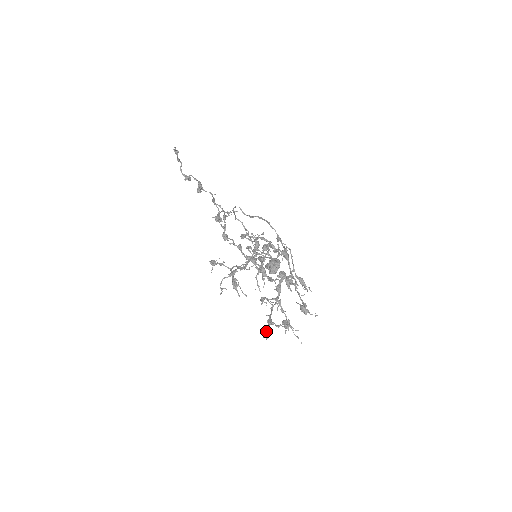
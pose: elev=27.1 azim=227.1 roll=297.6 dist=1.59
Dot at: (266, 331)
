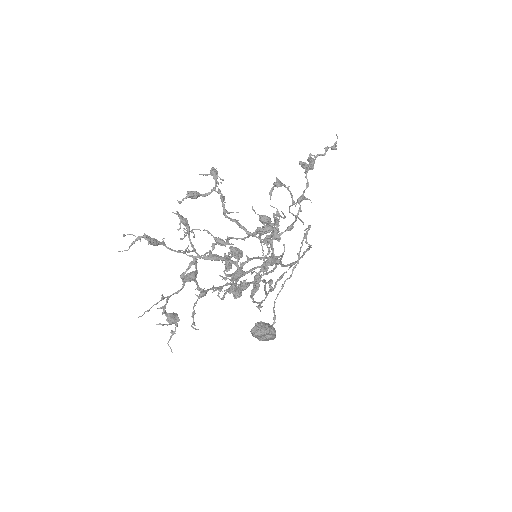
Dot at: (137, 240)
